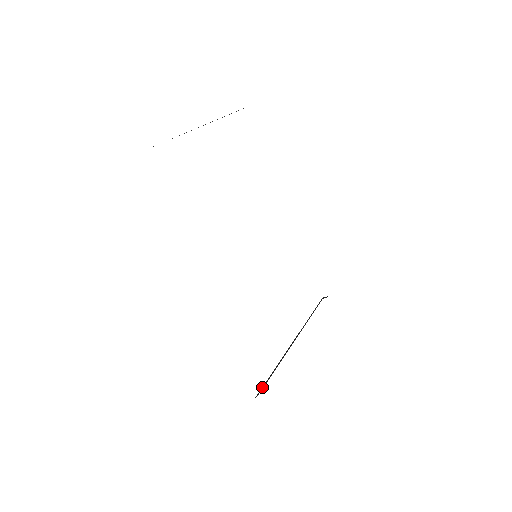
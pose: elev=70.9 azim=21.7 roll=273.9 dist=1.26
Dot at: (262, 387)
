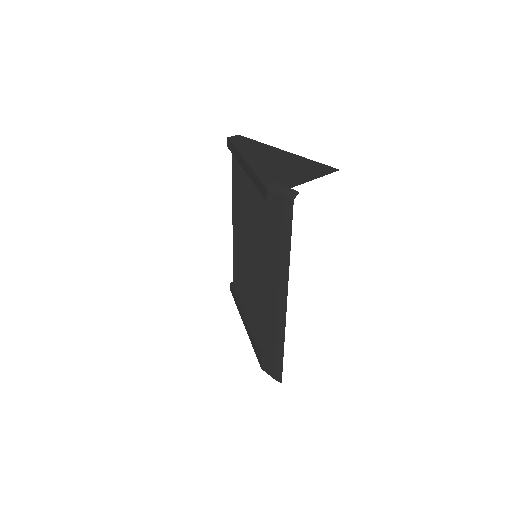
Dot at: (259, 352)
